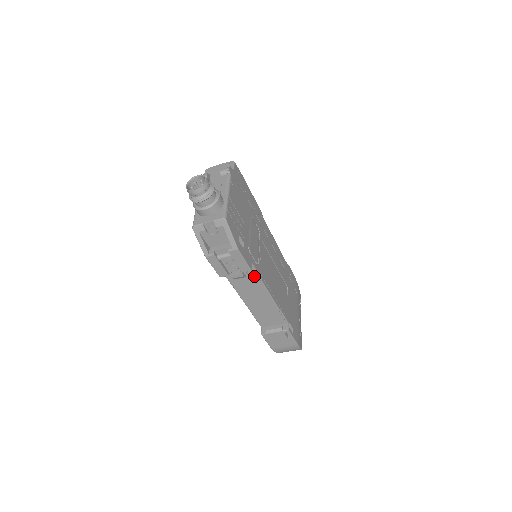
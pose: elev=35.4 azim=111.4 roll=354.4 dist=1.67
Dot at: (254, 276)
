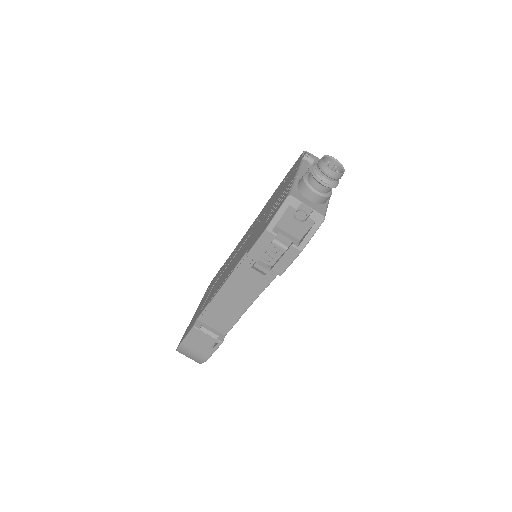
Dot at: (266, 279)
